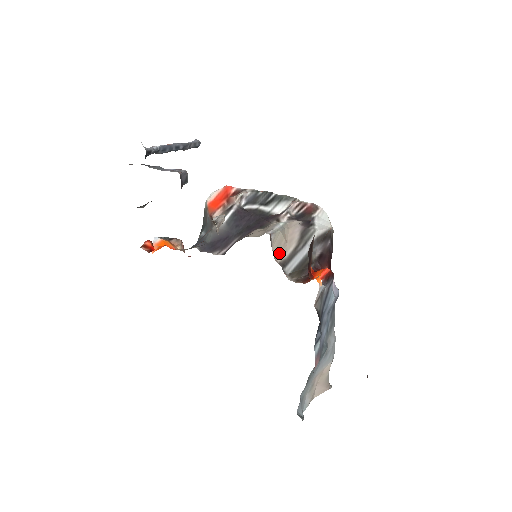
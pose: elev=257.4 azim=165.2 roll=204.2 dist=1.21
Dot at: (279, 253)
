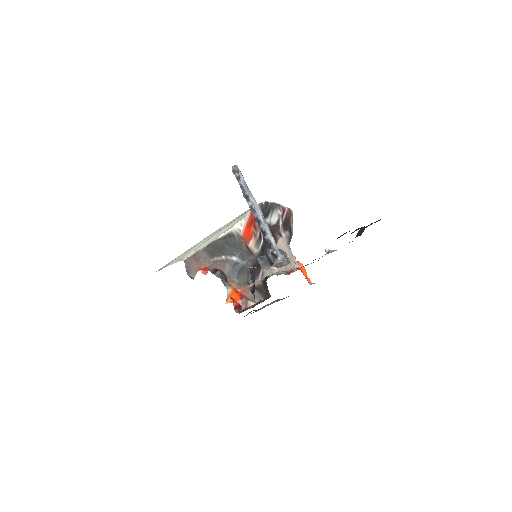
Dot at: occluded
